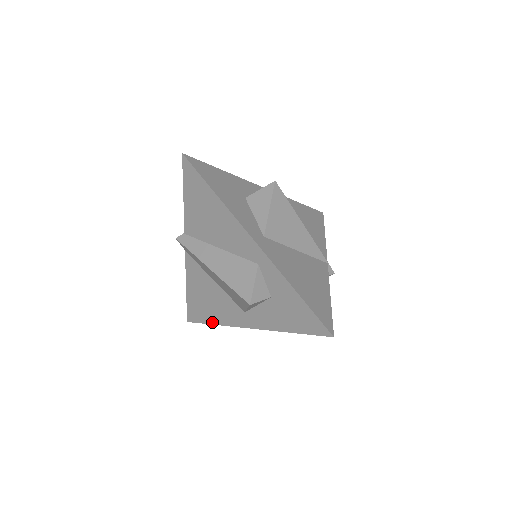
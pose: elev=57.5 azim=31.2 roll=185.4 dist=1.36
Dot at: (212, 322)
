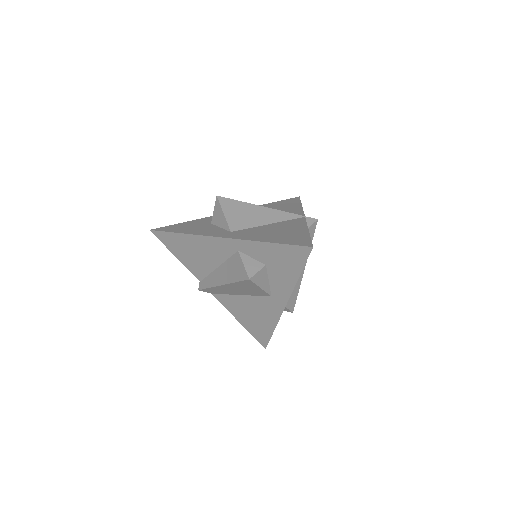
Dot at: (272, 330)
